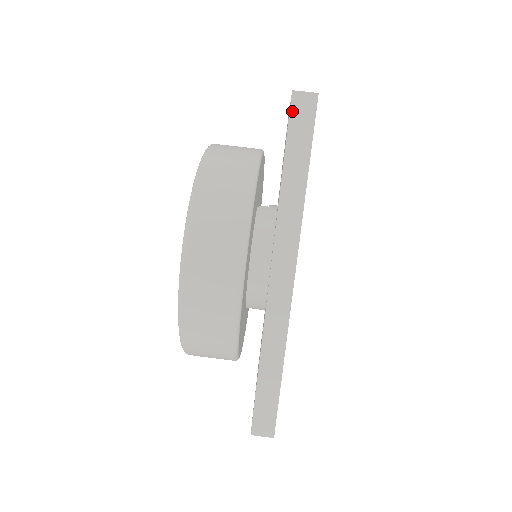
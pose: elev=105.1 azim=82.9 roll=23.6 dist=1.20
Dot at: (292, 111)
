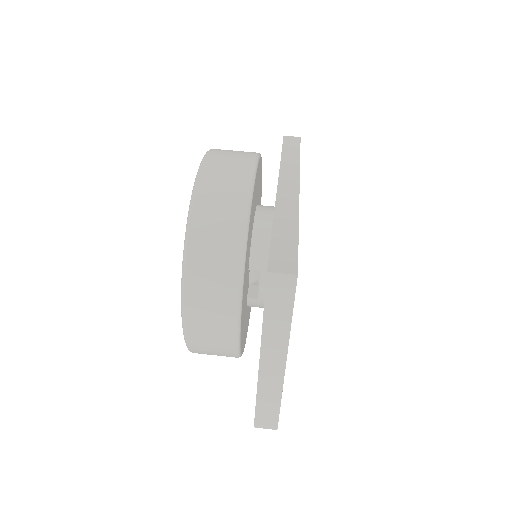
Dot at: (285, 140)
